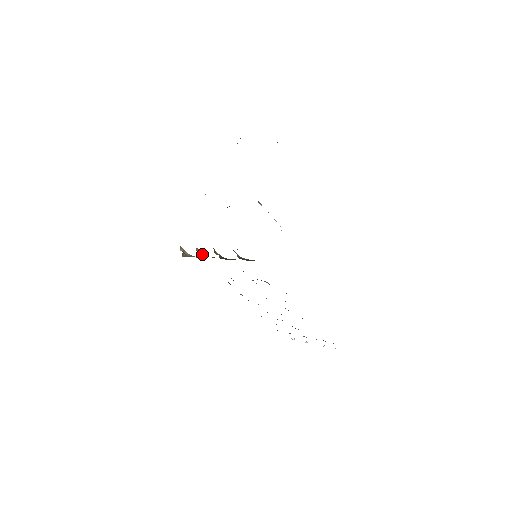
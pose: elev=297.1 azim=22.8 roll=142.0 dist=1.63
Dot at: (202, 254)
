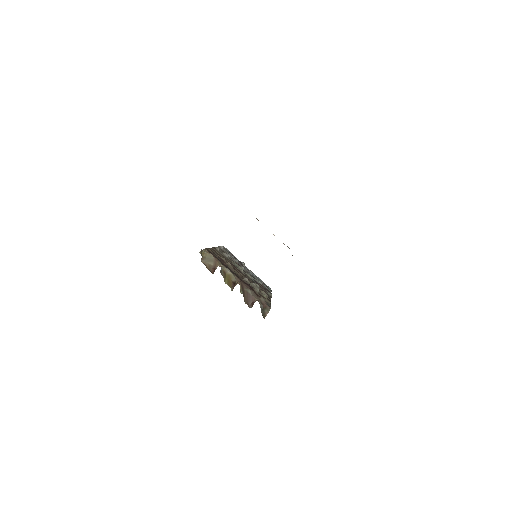
Dot at: (221, 268)
